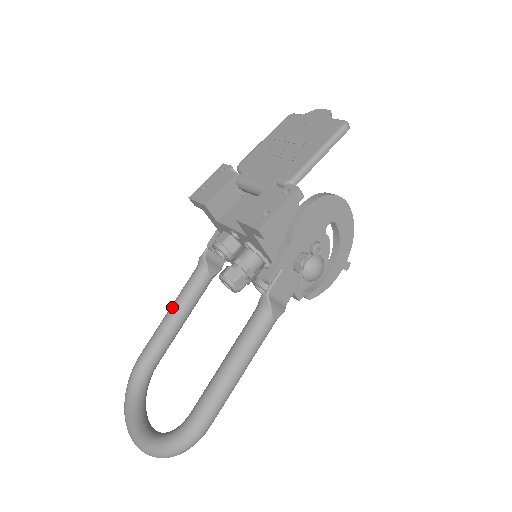
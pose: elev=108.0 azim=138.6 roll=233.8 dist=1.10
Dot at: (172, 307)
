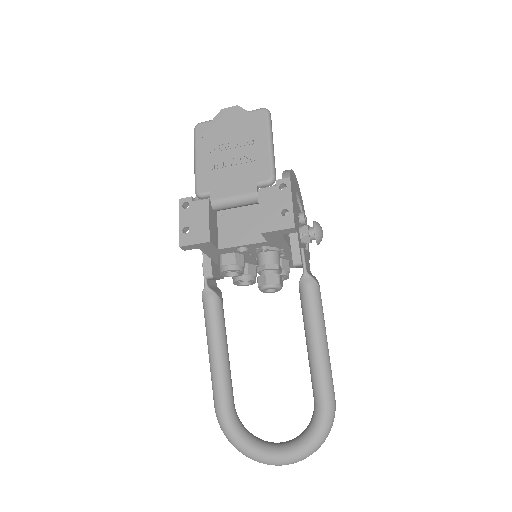
Dot at: (213, 348)
